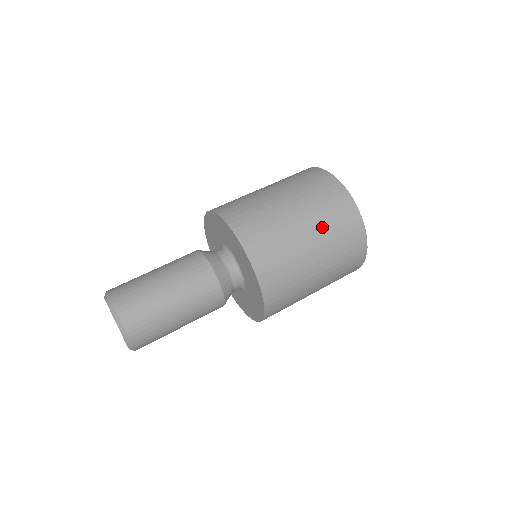
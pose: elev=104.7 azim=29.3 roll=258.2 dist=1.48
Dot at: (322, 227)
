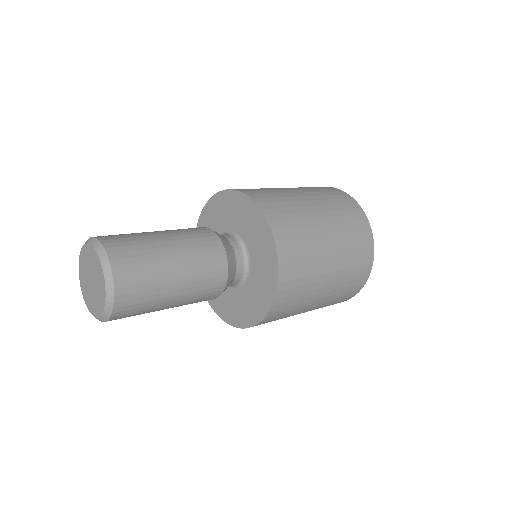
Dot at: occluded
